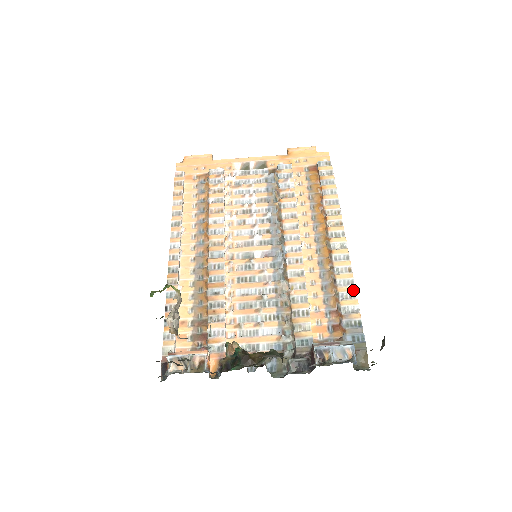
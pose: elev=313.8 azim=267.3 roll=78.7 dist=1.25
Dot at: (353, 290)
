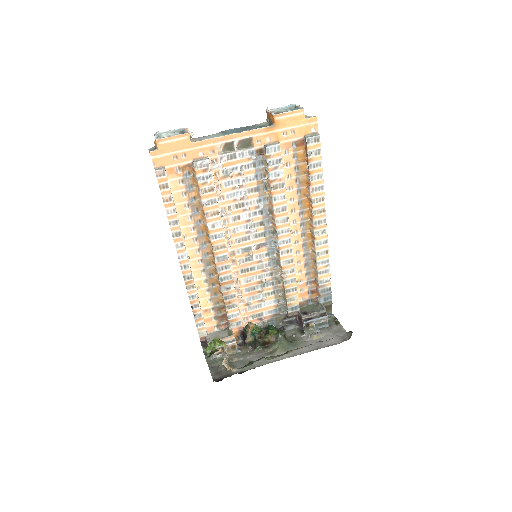
Dot at: (328, 267)
